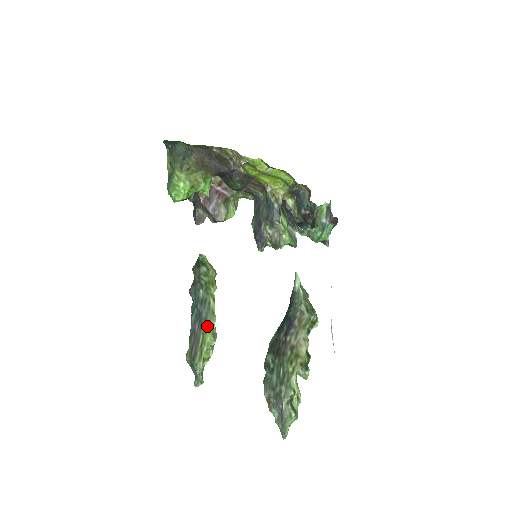
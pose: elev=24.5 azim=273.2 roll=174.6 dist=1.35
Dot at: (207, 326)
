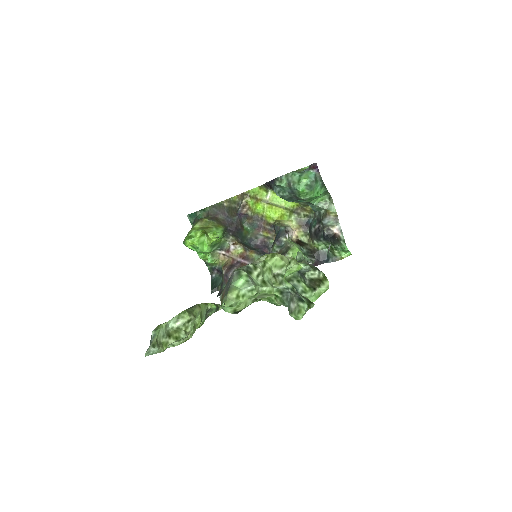
Dot at: occluded
